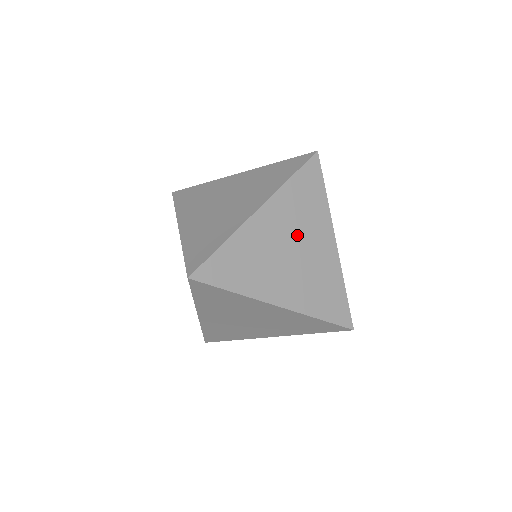
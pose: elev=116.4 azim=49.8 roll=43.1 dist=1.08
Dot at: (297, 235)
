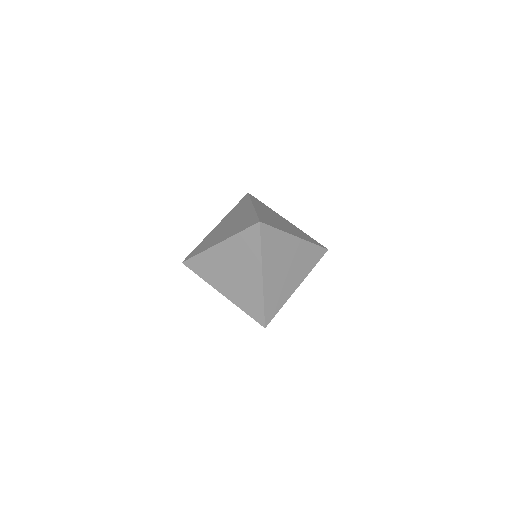
Dot at: (238, 265)
